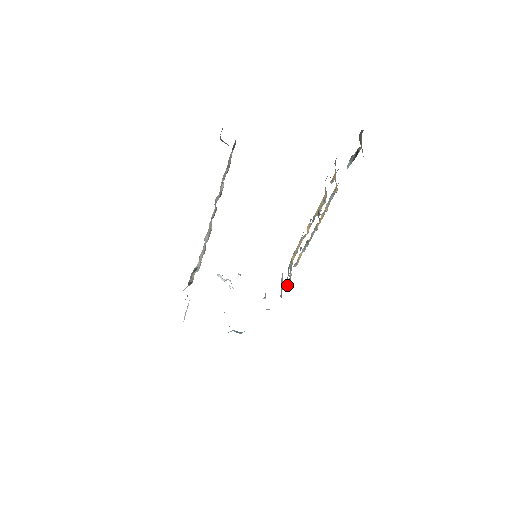
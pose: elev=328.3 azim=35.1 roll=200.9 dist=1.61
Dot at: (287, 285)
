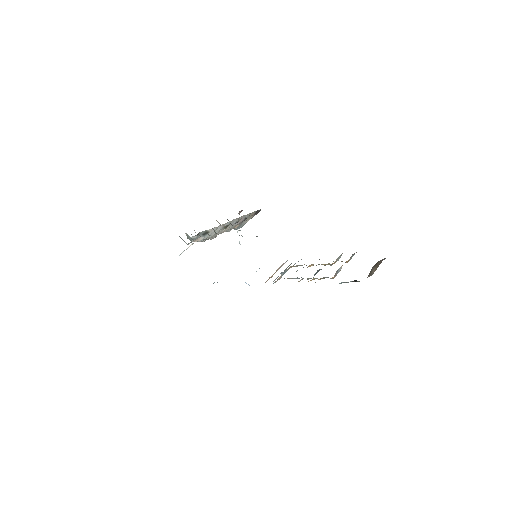
Dot at: (276, 278)
